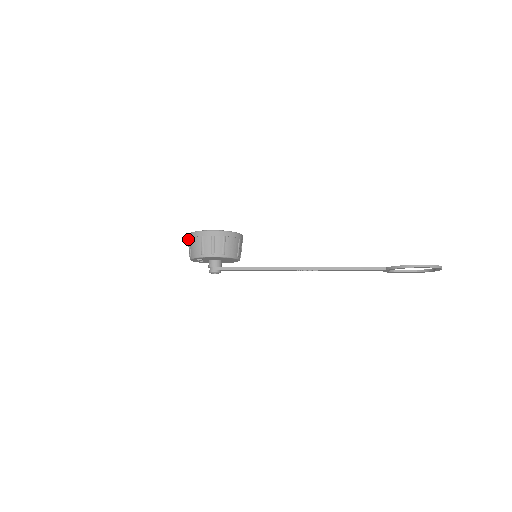
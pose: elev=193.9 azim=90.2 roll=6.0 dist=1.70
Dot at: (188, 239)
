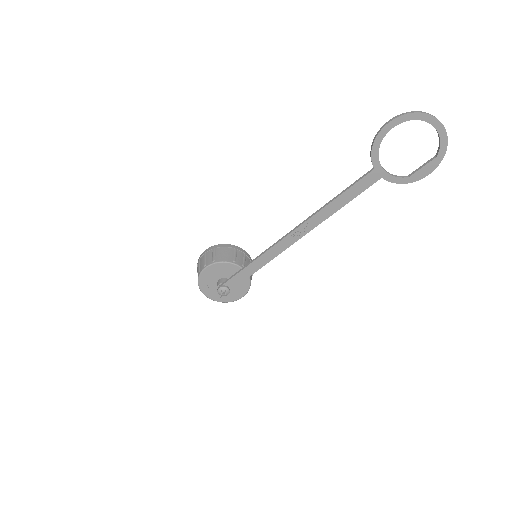
Dot at: occluded
